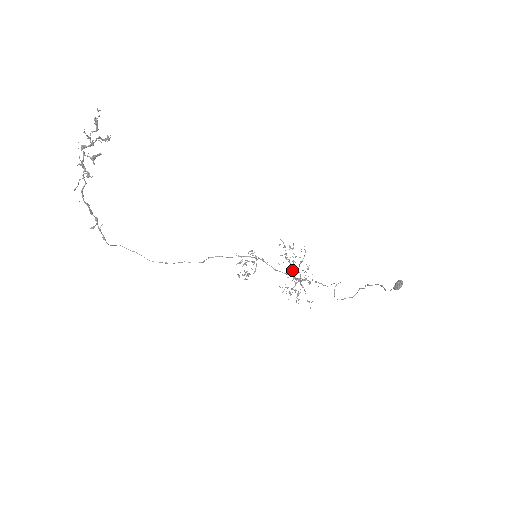
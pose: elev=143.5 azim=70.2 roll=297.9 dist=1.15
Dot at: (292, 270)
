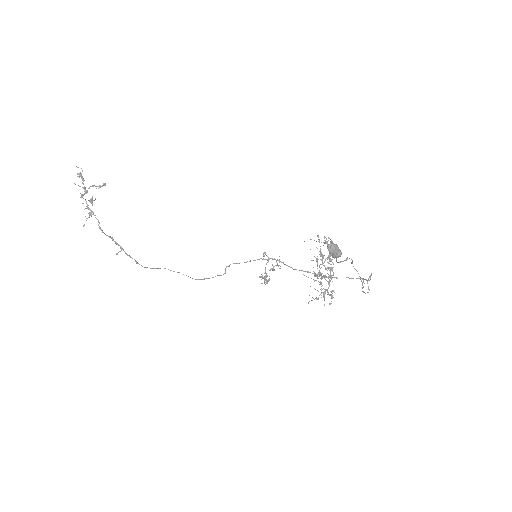
Dot at: (330, 268)
